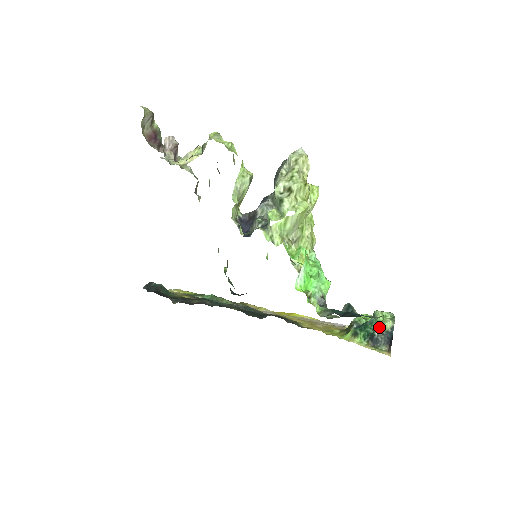
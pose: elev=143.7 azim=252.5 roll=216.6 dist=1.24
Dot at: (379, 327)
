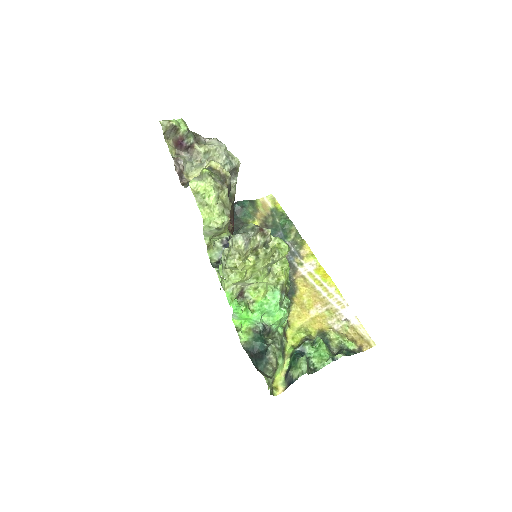
Dot at: (291, 371)
